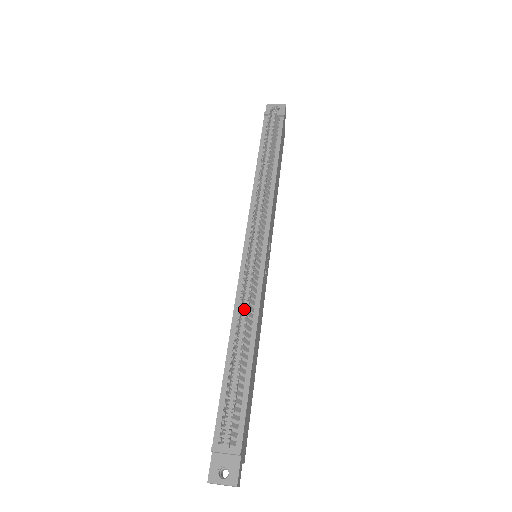
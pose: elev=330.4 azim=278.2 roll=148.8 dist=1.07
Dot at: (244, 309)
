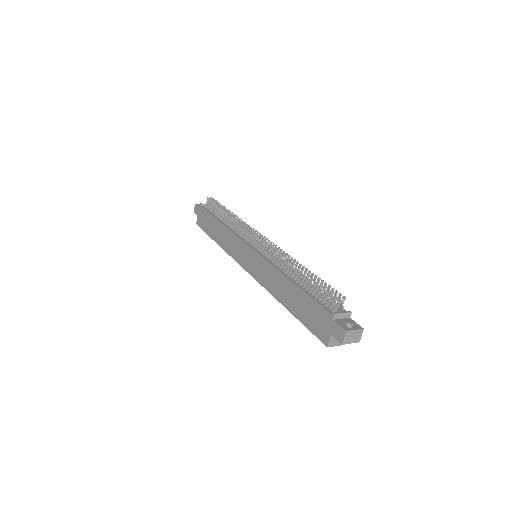
Dot at: (282, 264)
